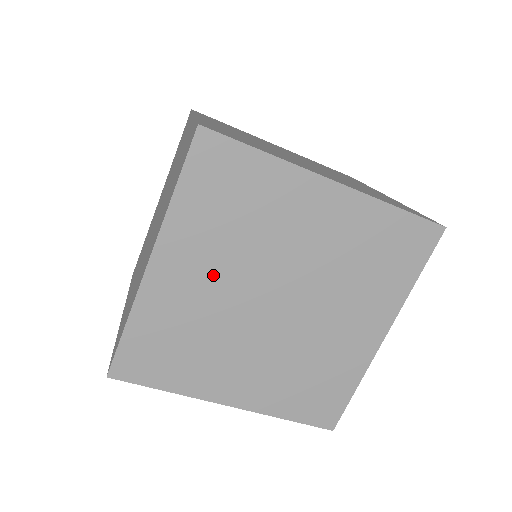
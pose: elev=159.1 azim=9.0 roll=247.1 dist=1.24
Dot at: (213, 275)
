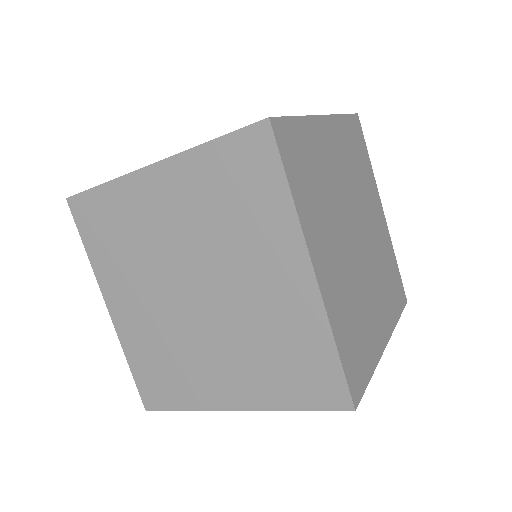
Dot at: (177, 224)
